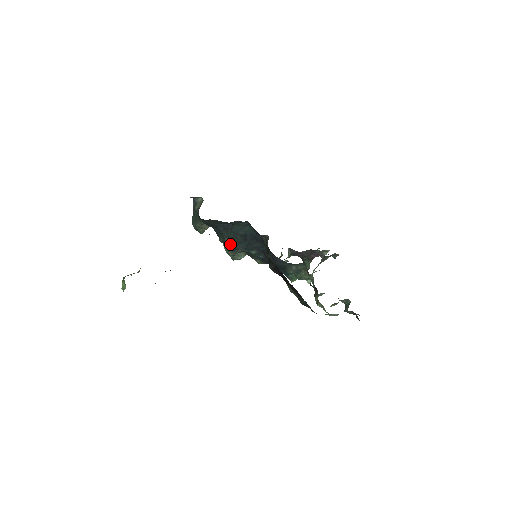
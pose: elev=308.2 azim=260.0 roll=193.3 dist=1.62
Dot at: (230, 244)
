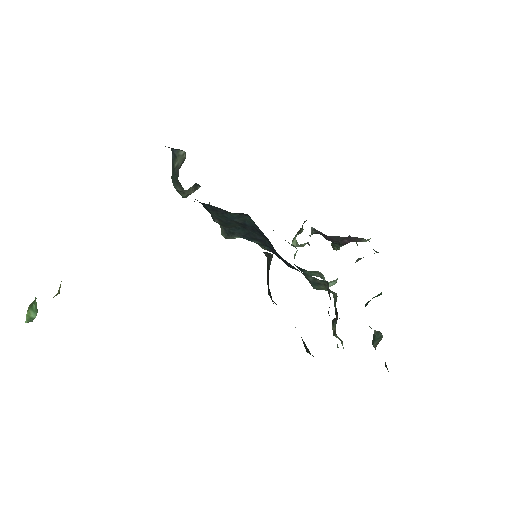
Dot at: (222, 225)
